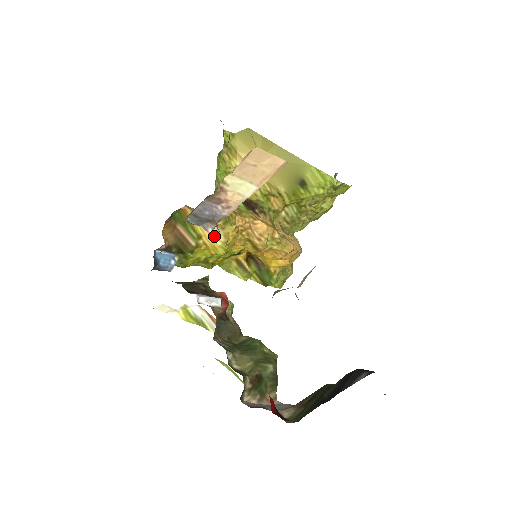
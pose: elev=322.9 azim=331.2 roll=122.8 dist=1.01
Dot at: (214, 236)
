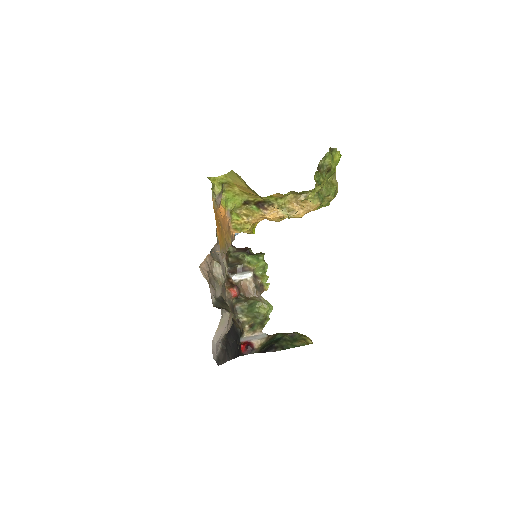
Dot at: occluded
